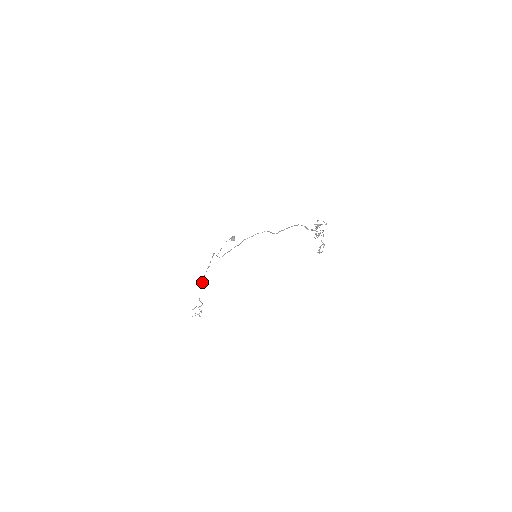
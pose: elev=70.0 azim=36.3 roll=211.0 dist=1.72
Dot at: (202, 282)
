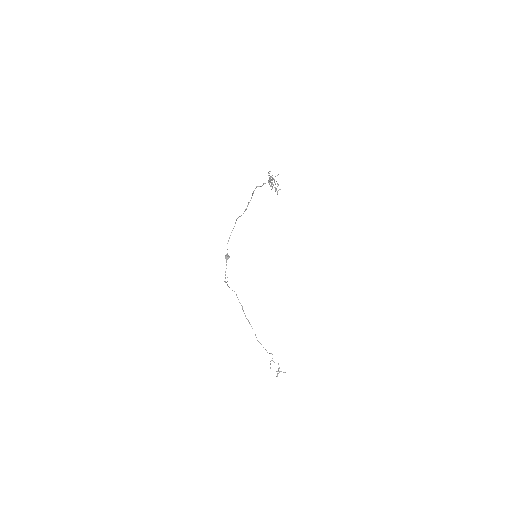
Dot at: occluded
